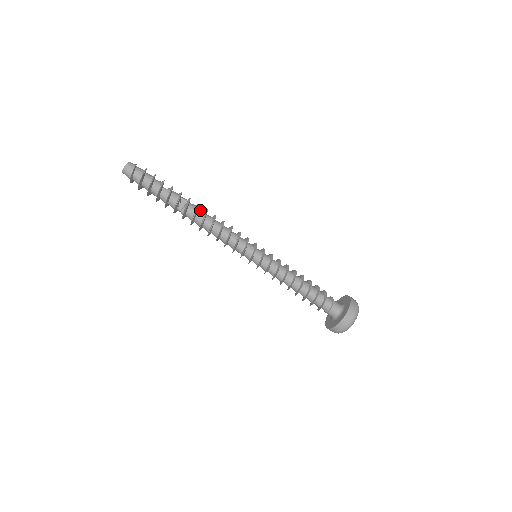
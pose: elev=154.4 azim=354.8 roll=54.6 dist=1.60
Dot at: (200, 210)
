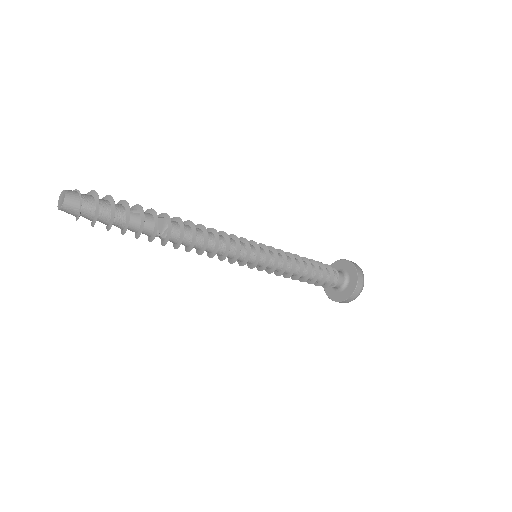
Dot at: occluded
